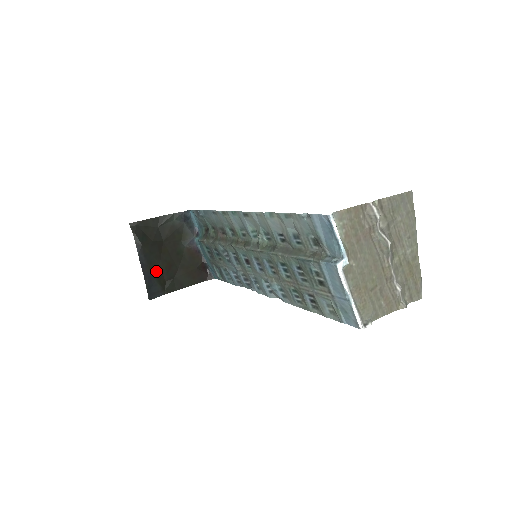
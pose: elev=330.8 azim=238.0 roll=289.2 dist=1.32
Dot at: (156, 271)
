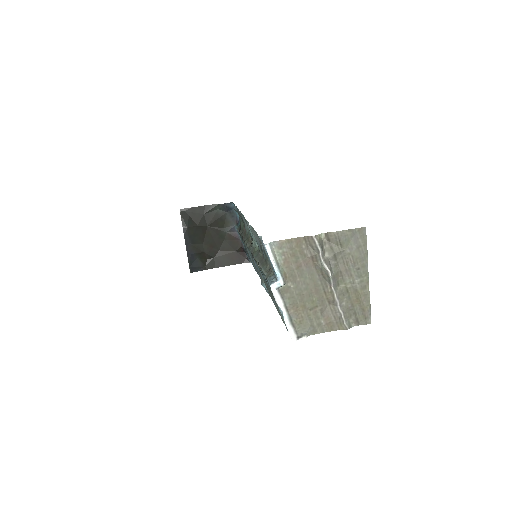
Dot at: (199, 250)
